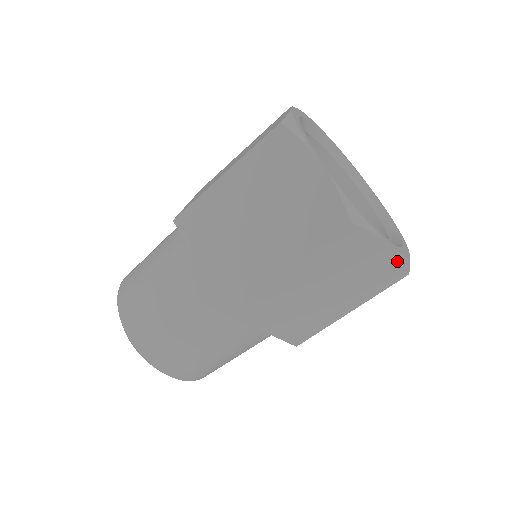
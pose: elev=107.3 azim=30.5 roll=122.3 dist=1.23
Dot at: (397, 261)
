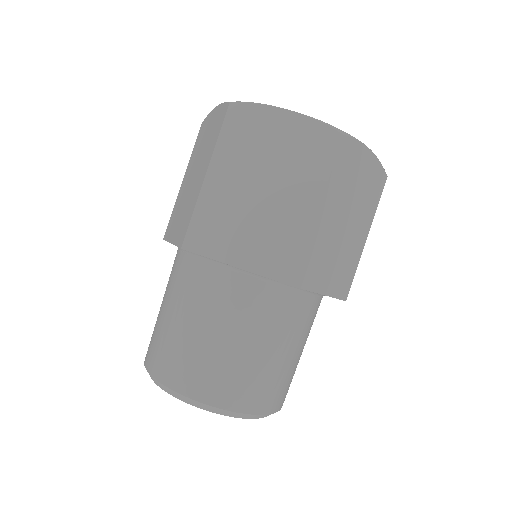
Dot at: (378, 165)
